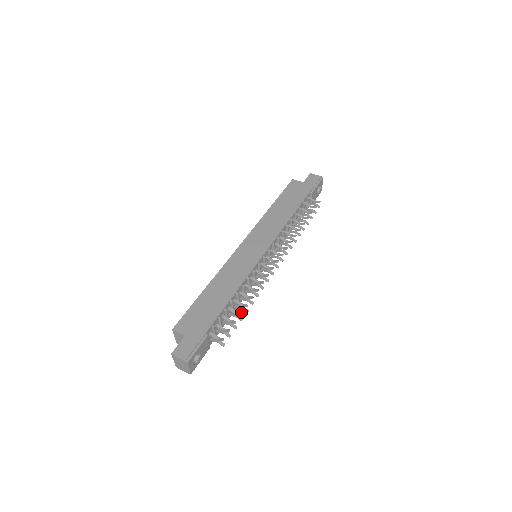
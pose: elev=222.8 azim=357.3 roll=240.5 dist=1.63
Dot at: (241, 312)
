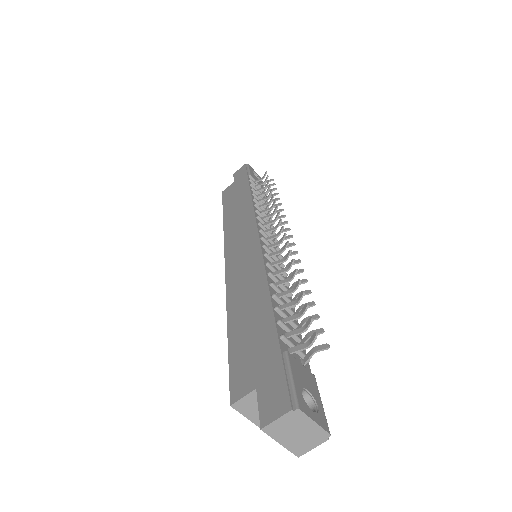
Dot at: occluded
